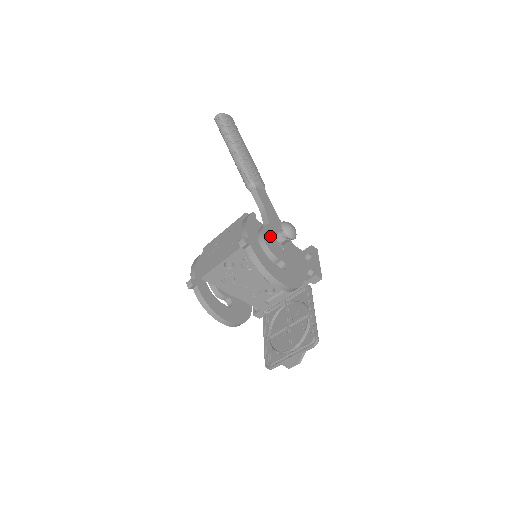
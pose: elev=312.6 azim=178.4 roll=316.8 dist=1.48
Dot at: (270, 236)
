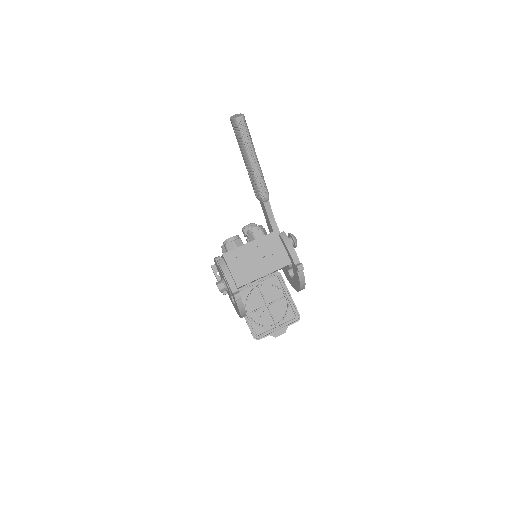
Dot at: occluded
